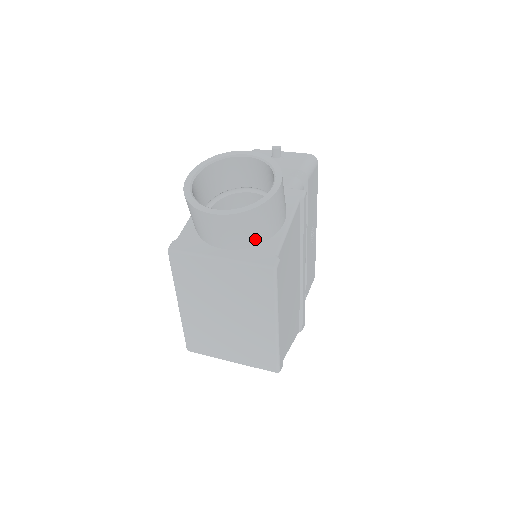
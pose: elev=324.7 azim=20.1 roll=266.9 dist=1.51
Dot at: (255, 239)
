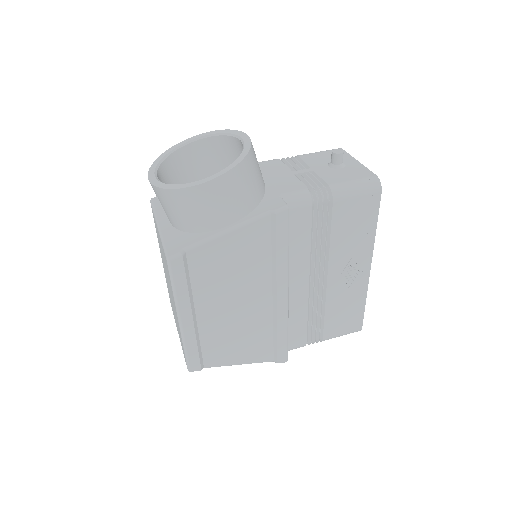
Dot at: (183, 224)
